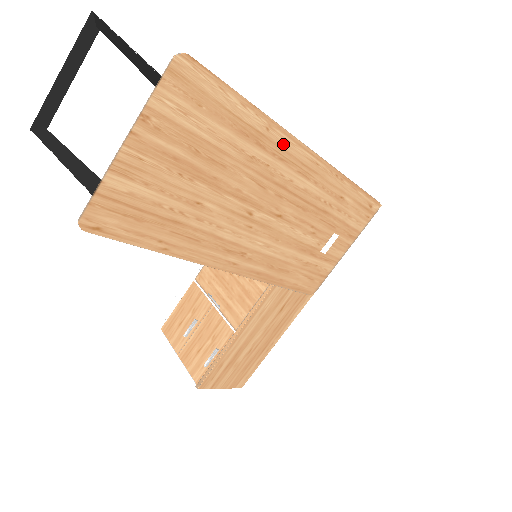
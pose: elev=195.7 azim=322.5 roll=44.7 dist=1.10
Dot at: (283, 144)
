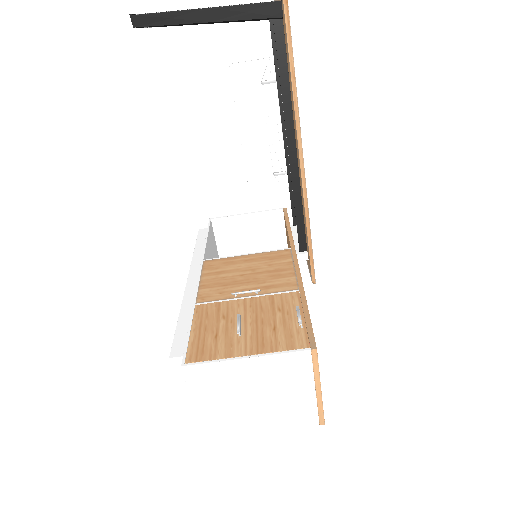
Dot at: occluded
